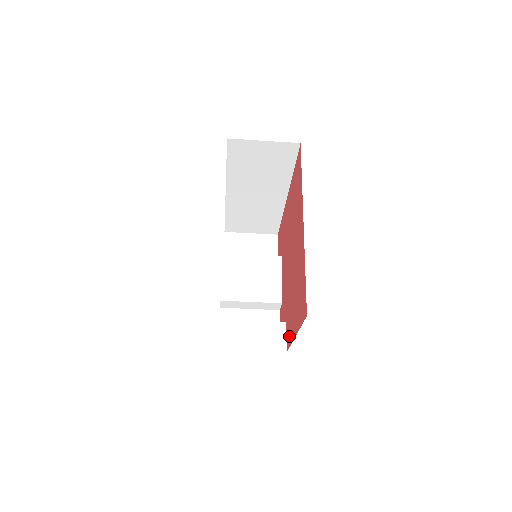
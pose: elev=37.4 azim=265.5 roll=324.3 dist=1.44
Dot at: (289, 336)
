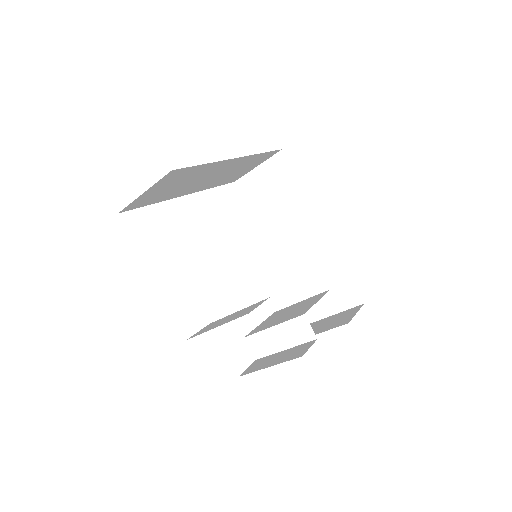
Dot at: occluded
